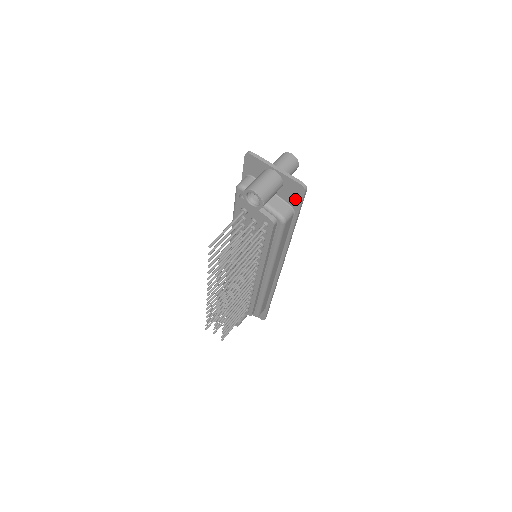
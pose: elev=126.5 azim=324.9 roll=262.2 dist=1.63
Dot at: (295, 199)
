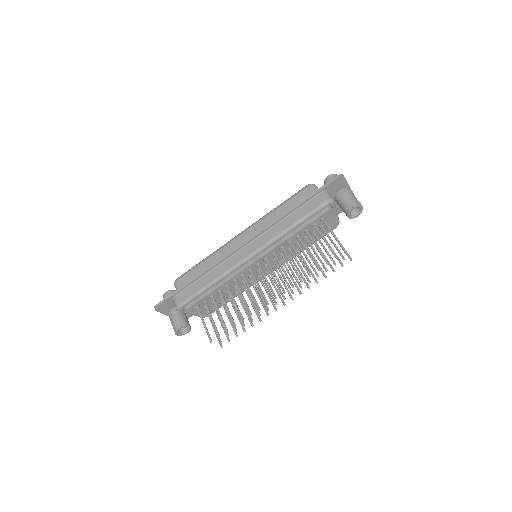
Dot at: occluded
